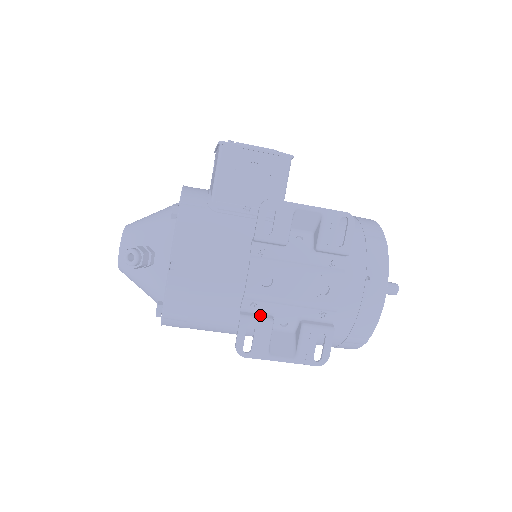
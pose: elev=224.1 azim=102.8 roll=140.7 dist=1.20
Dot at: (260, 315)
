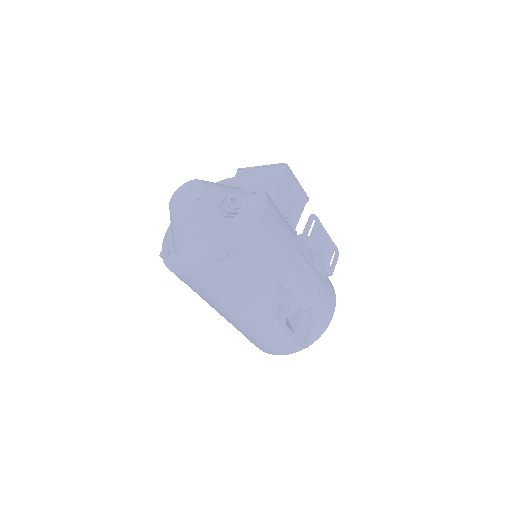
Dot at: occluded
